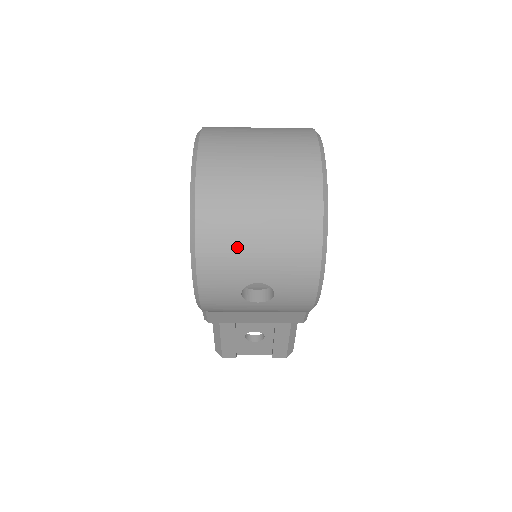
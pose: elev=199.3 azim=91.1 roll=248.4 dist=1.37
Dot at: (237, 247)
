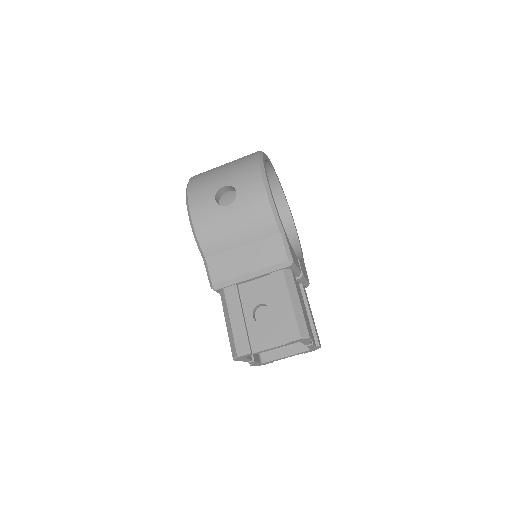
Dot at: (211, 175)
